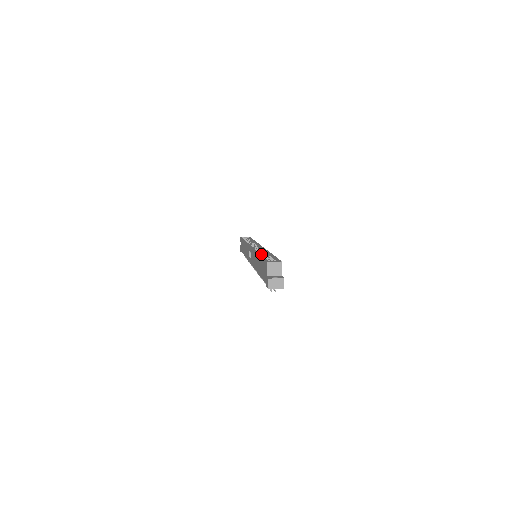
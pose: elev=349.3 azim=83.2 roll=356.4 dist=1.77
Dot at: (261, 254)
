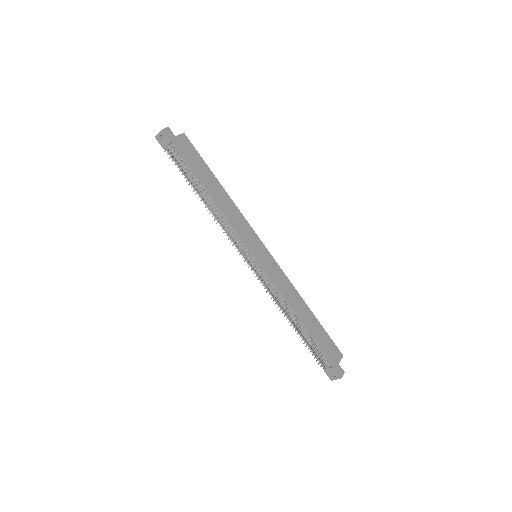
Dot at: occluded
